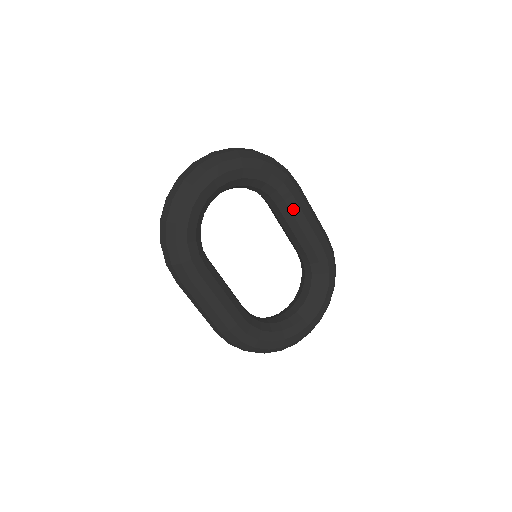
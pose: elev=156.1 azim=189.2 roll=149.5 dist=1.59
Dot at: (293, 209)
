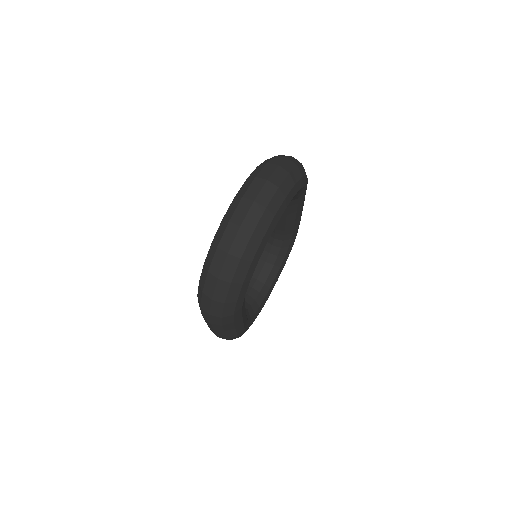
Dot at: (299, 208)
